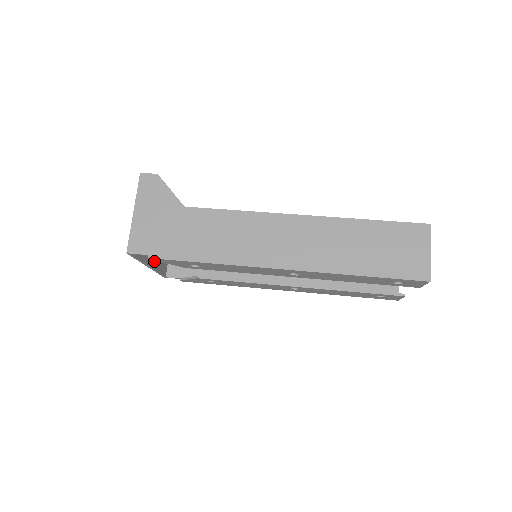
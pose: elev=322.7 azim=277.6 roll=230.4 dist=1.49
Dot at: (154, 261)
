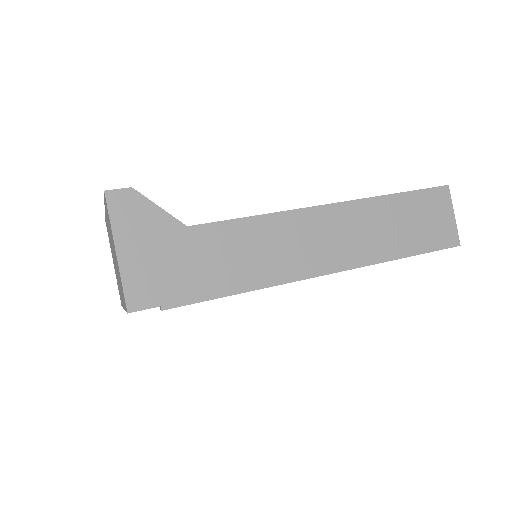
Dot at: occluded
